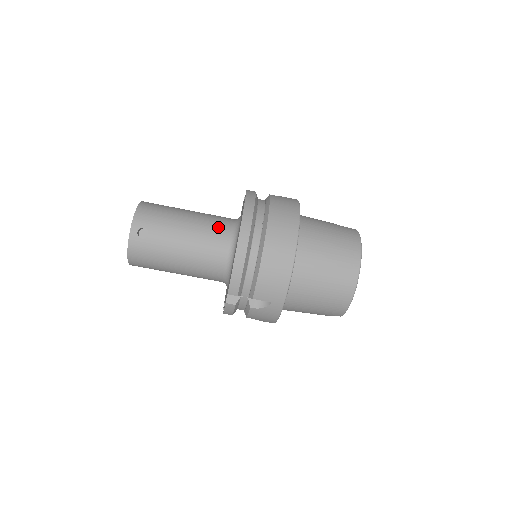
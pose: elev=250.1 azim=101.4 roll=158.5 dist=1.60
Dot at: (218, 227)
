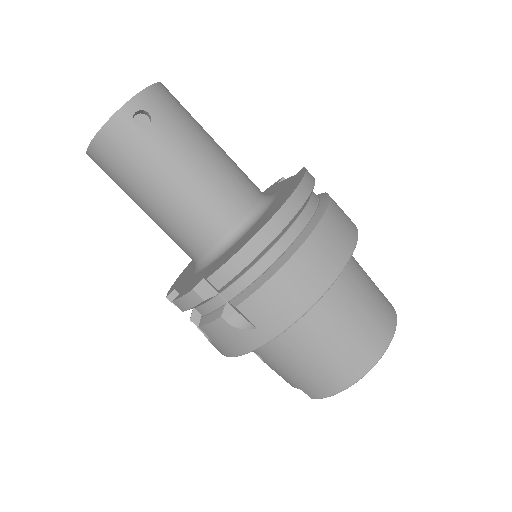
Dot at: (243, 185)
